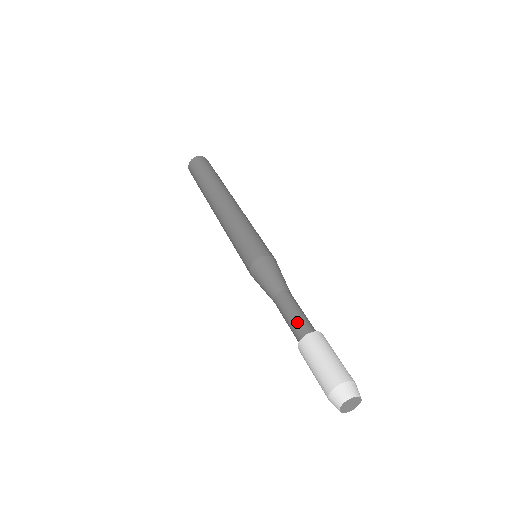
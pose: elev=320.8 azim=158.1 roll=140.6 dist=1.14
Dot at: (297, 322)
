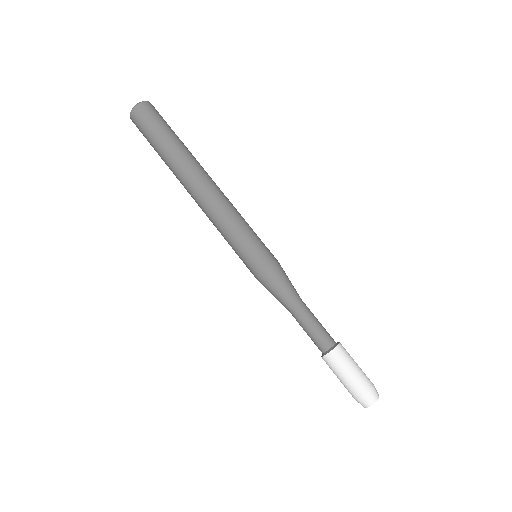
Dot at: (319, 336)
